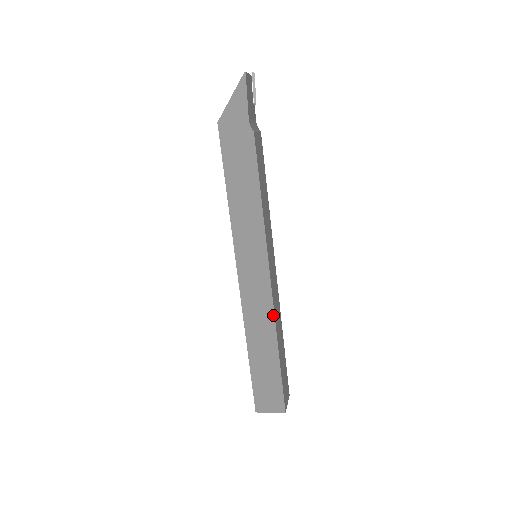
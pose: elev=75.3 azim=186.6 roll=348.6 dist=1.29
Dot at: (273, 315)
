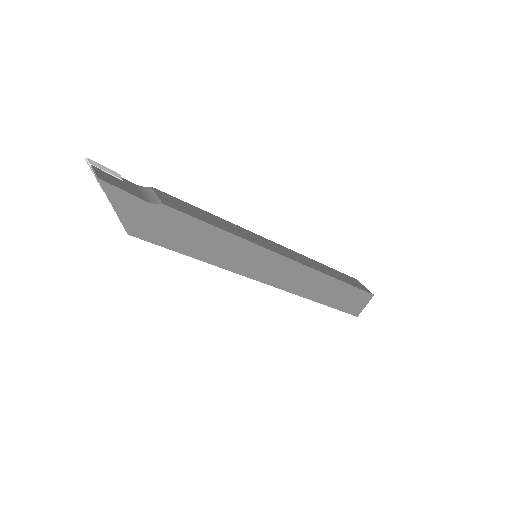
Dot at: (312, 270)
